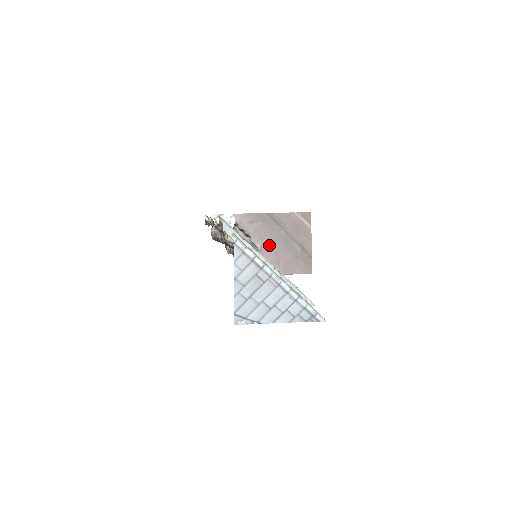
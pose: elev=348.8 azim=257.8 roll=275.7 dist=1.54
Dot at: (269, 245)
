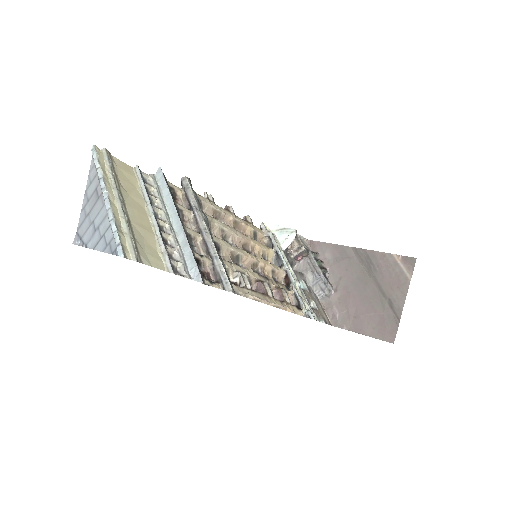
Dot at: (347, 288)
